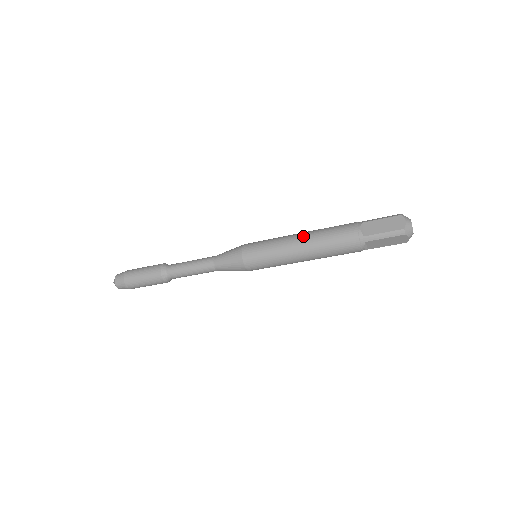
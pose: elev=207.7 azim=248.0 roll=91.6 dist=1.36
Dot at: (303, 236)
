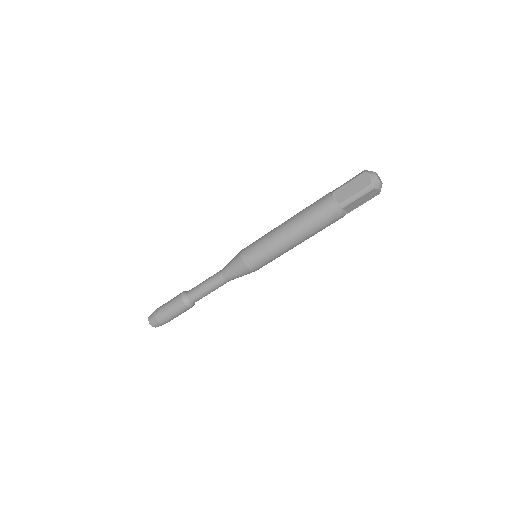
Dot at: (287, 224)
